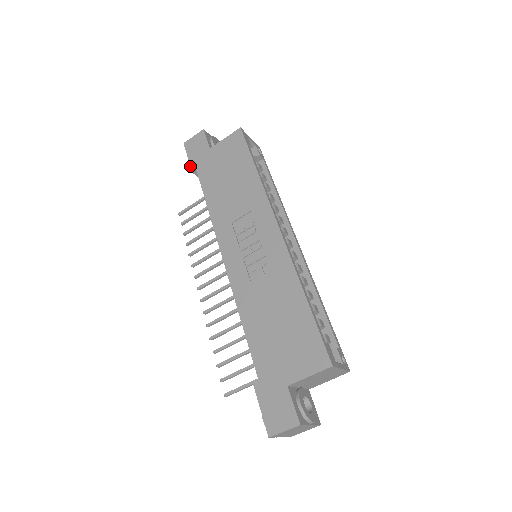
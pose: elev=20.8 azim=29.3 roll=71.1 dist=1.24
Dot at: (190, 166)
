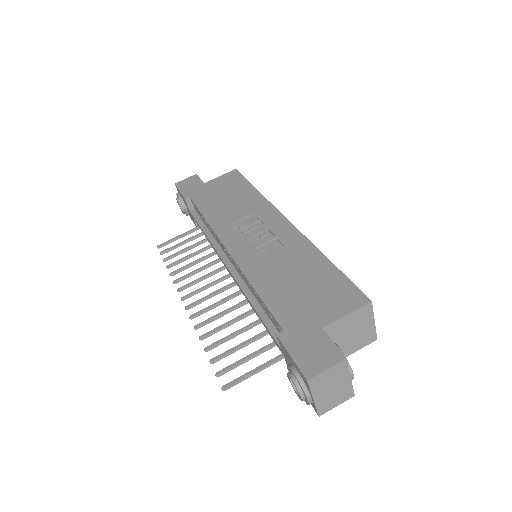
Dot at: (182, 195)
